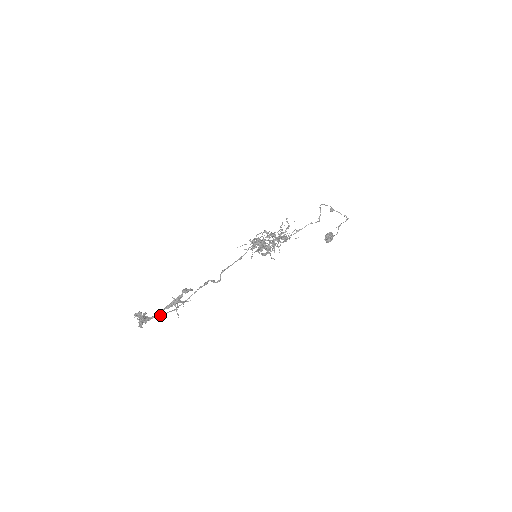
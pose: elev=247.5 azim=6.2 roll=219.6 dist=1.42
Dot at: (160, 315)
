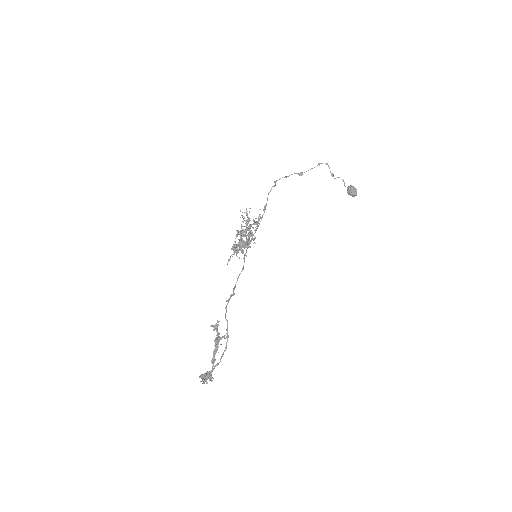
Dot at: (218, 363)
